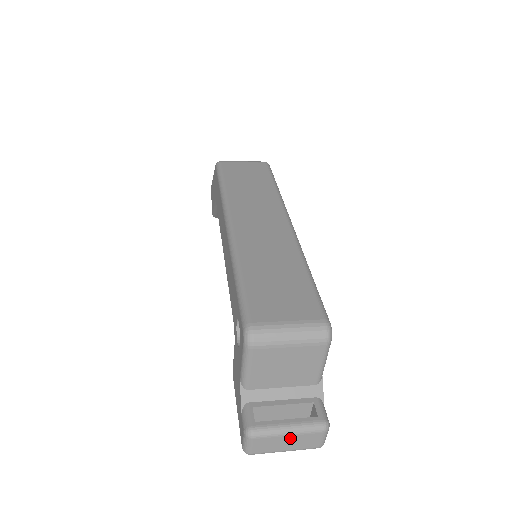
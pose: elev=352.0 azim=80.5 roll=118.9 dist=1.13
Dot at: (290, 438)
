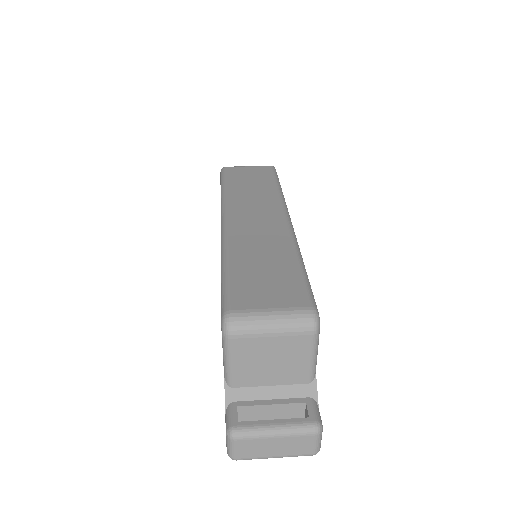
Dot at: (277, 441)
